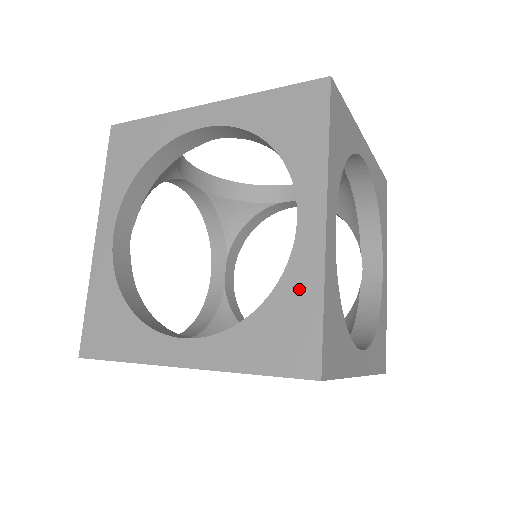
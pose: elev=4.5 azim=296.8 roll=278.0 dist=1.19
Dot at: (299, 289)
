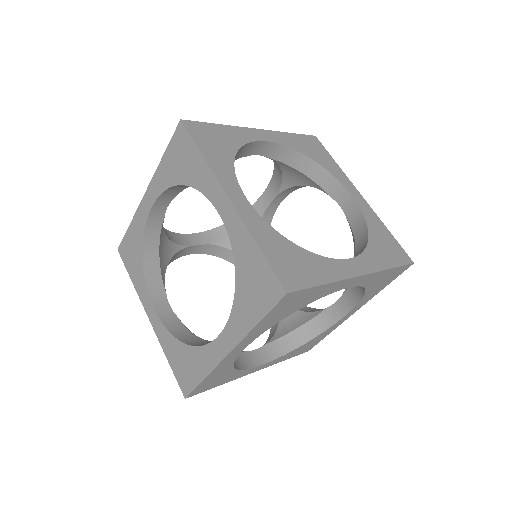
Dot at: (244, 251)
